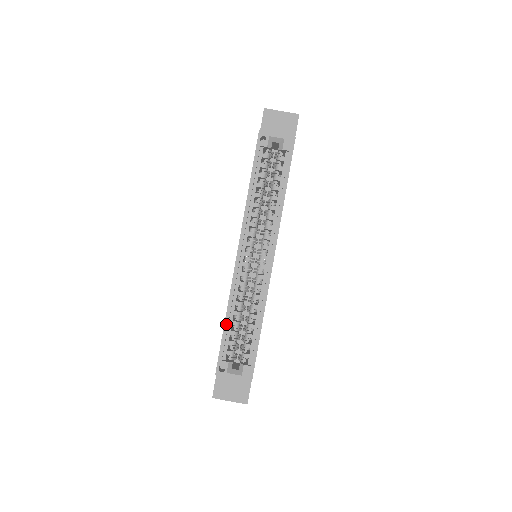
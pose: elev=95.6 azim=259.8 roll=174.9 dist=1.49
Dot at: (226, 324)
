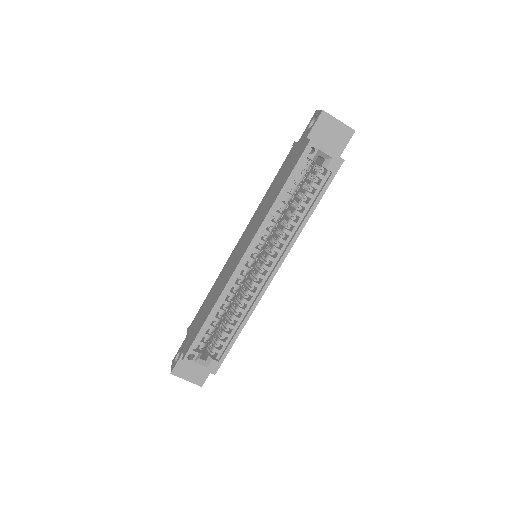
Dot at: (208, 319)
